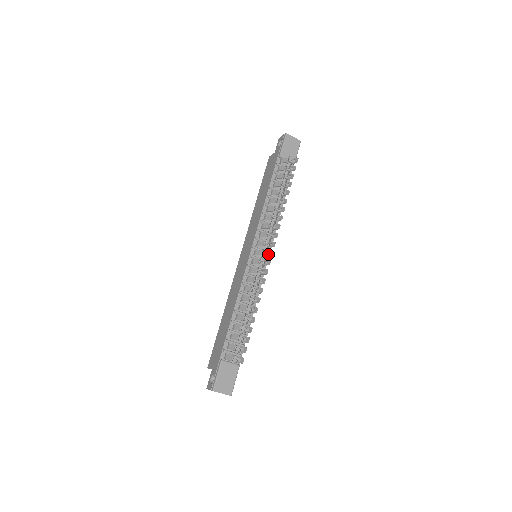
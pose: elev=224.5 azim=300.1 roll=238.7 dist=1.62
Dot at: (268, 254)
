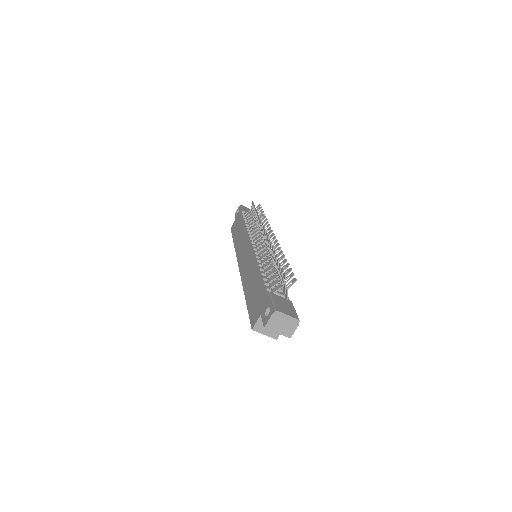
Dot at: occluded
